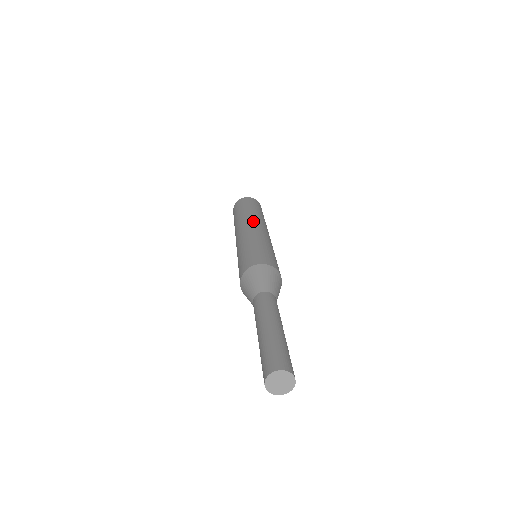
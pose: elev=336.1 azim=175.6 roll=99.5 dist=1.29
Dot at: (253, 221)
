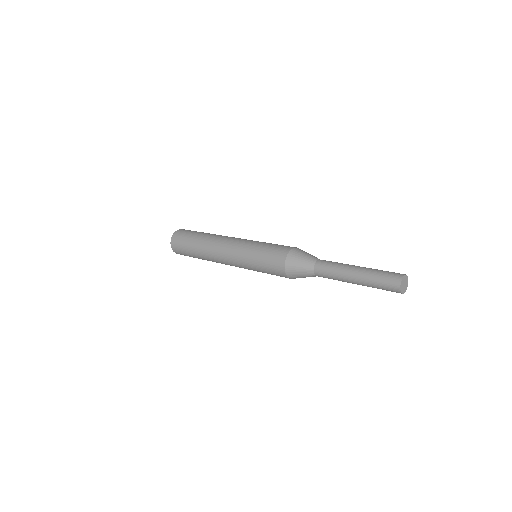
Dot at: occluded
